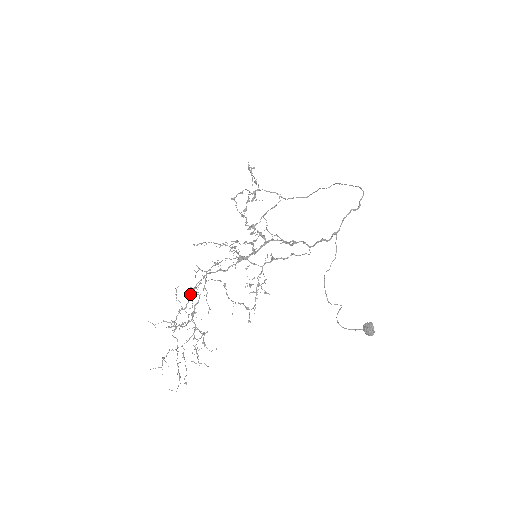
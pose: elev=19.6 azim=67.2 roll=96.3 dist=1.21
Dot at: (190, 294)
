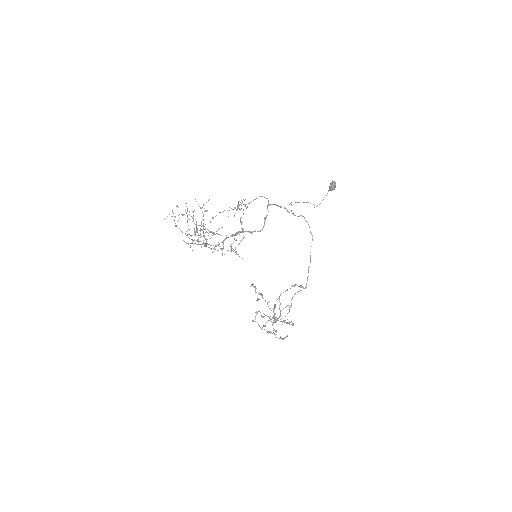
Dot at: occluded
